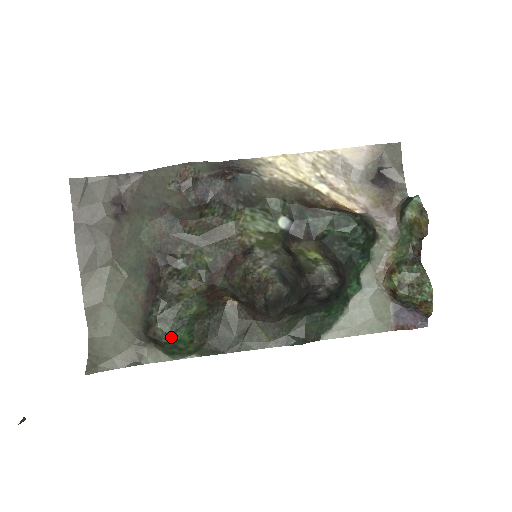
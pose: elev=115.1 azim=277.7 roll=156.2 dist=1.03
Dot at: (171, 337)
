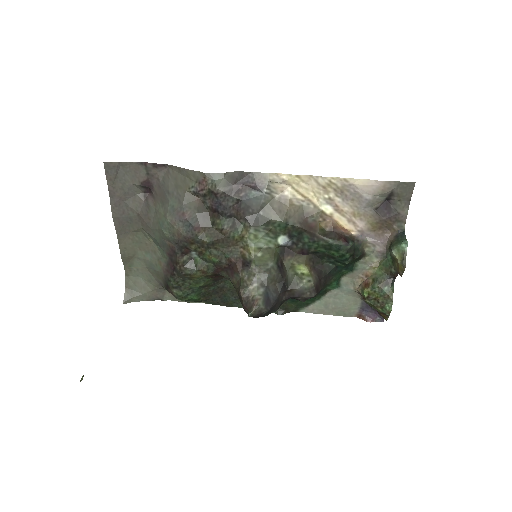
Dot at: (183, 298)
